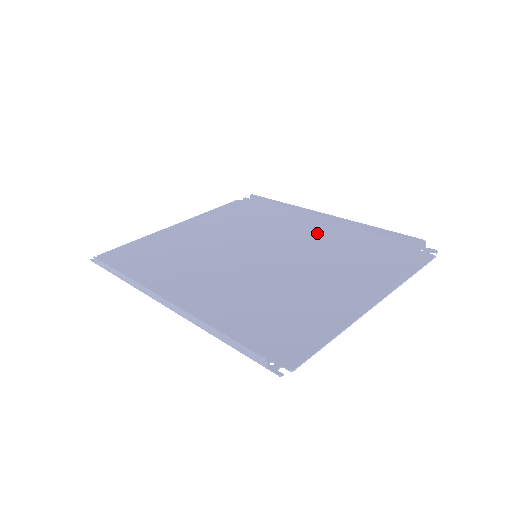
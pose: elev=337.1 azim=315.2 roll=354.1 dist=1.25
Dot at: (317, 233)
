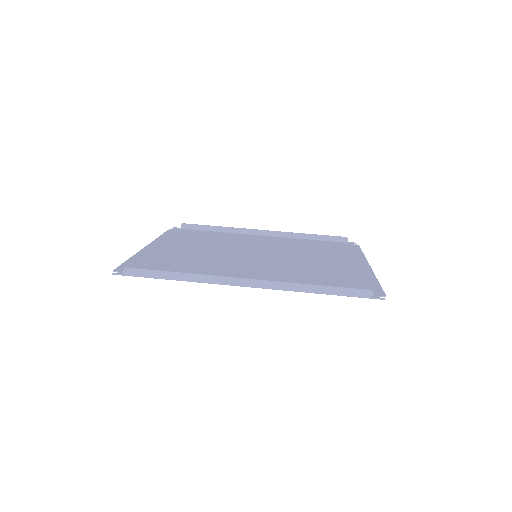
Dot at: (273, 242)
